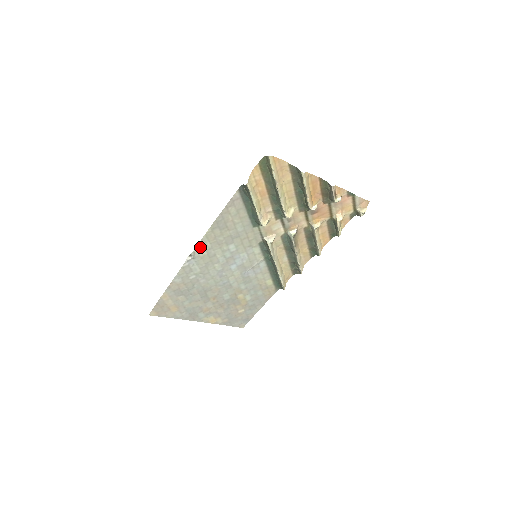
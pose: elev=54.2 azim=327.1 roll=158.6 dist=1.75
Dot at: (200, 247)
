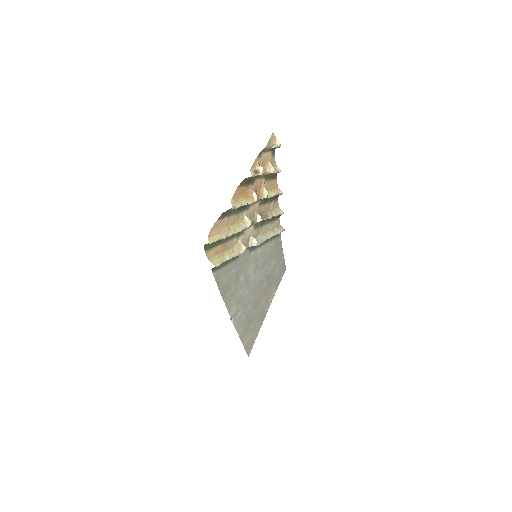
Dot at: (230, 310)
